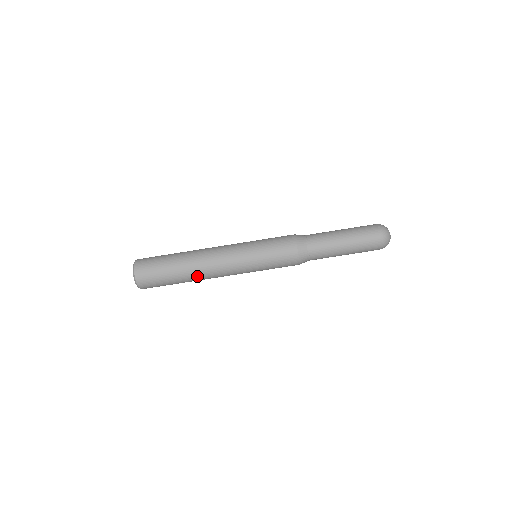
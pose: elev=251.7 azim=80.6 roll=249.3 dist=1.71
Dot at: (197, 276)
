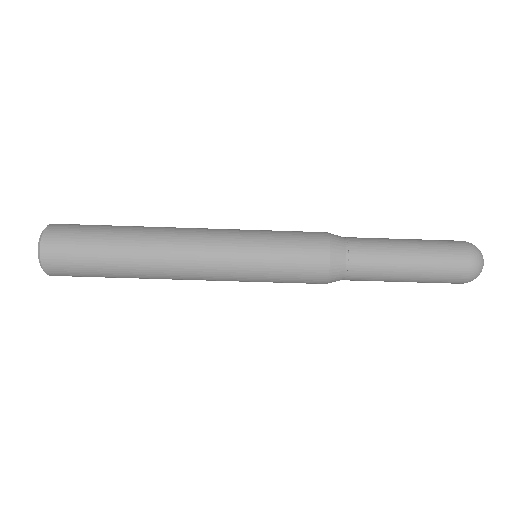
Dot at: (149, 268)
